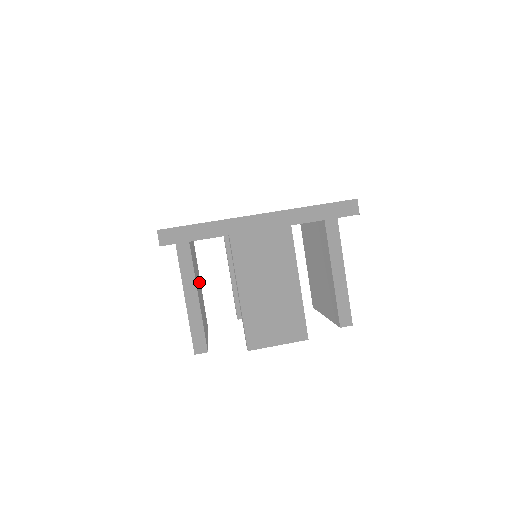
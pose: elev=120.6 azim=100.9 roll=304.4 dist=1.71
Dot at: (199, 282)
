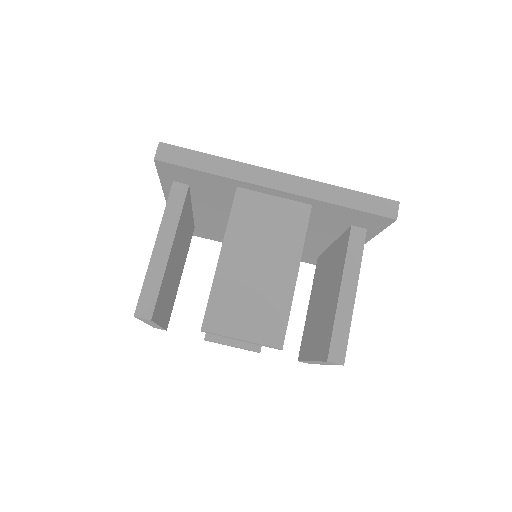
Dot at: (180, 266)
